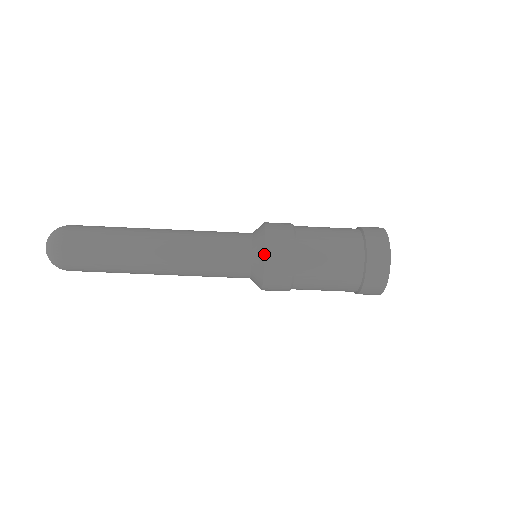
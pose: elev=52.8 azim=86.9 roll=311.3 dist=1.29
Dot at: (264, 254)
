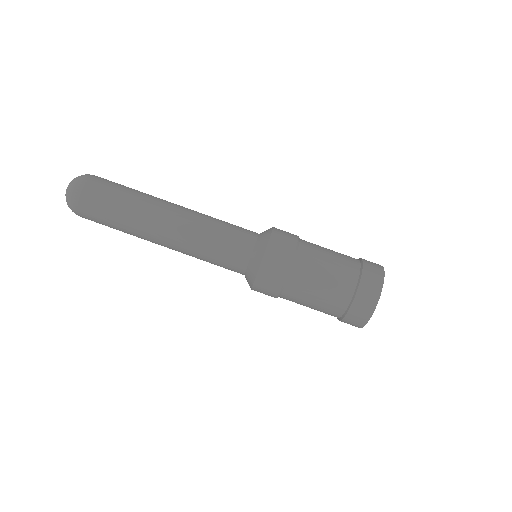
Dot at: (262, 257)
